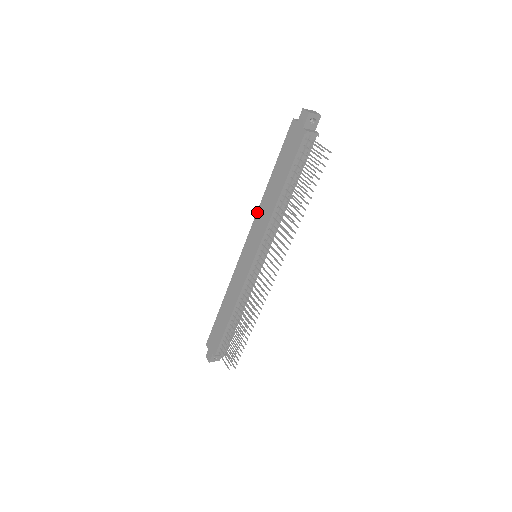
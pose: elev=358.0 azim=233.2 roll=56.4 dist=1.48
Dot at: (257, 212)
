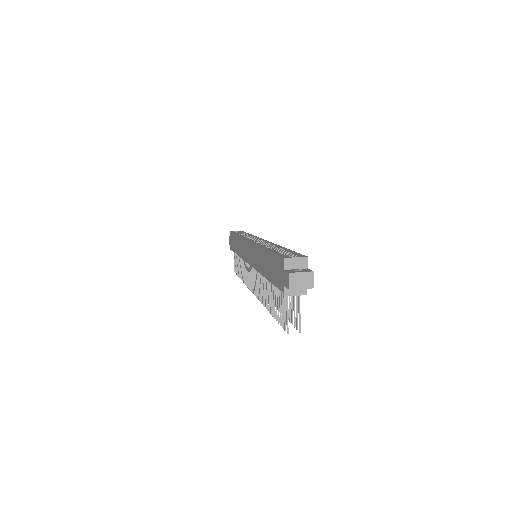
Dot at: (255, 245)
